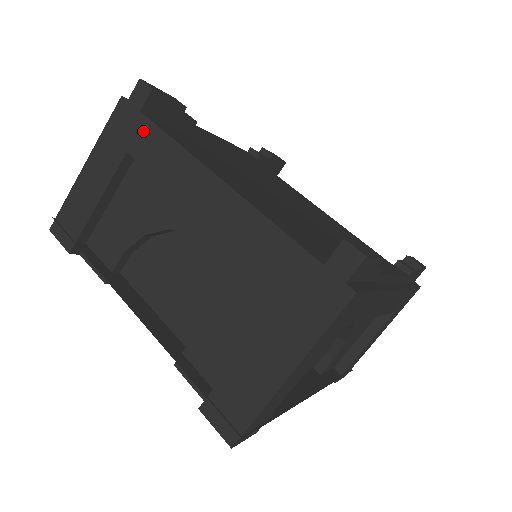
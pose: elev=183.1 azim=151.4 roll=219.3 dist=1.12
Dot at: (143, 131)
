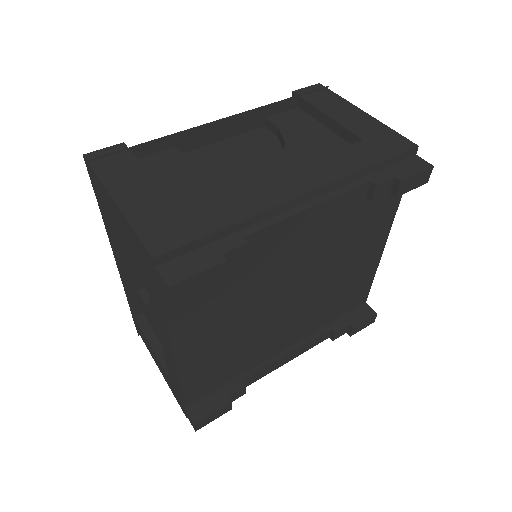
Dot at: (154, 286)
